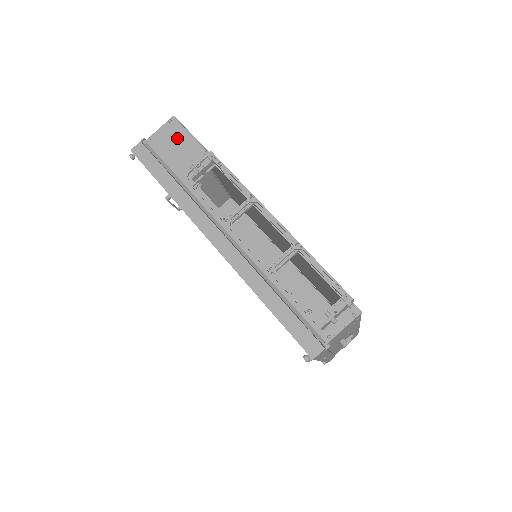
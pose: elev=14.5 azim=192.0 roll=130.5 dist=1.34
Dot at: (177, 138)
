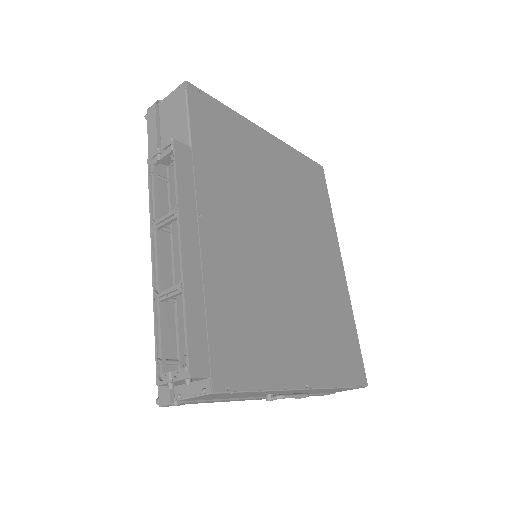
Dot at: (177, 109)
